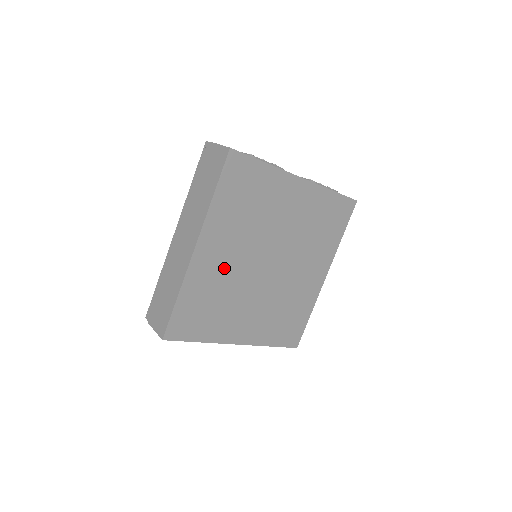
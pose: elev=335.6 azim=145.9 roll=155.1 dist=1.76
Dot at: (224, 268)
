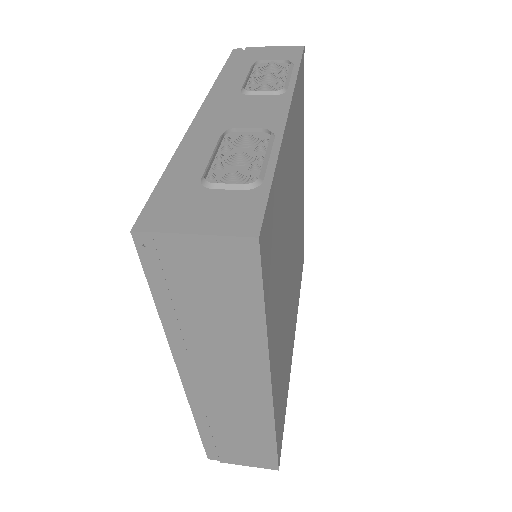
Dot at: (282, 339)
